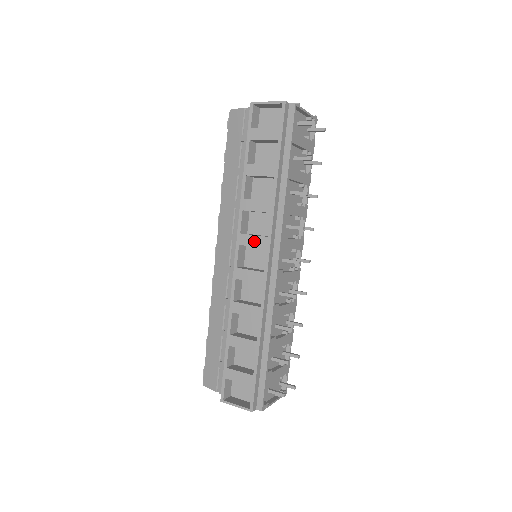
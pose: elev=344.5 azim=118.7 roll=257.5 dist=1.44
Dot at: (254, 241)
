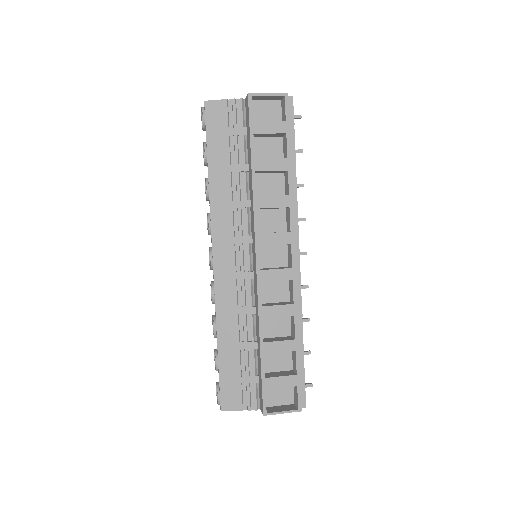
Dot at: (276, 239)
